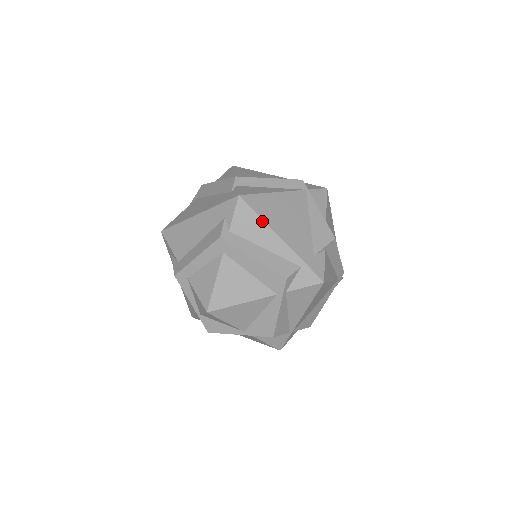
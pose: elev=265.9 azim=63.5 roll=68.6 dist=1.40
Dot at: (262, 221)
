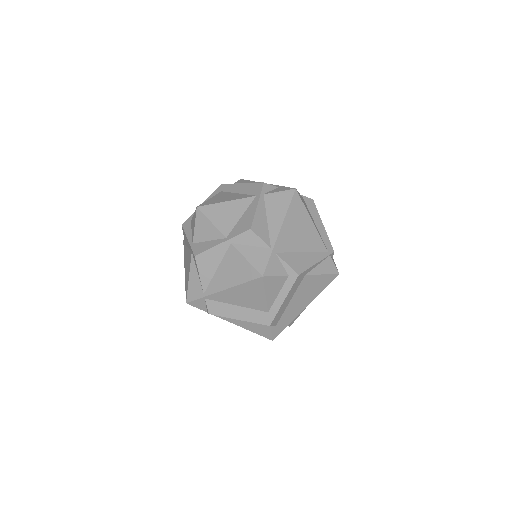
Dot at: (254, 182)
